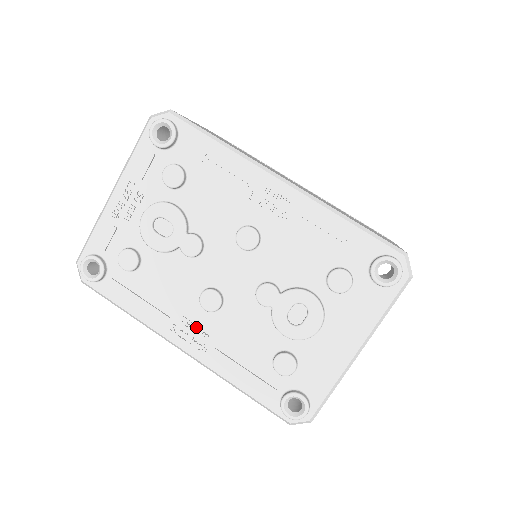
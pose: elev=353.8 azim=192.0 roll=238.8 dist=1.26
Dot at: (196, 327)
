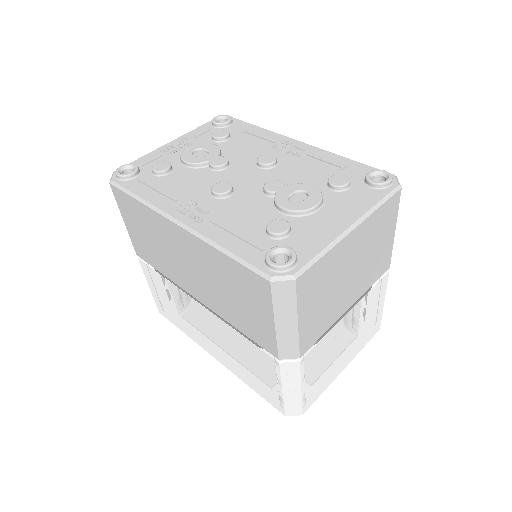
Dot at: (200, 206)
